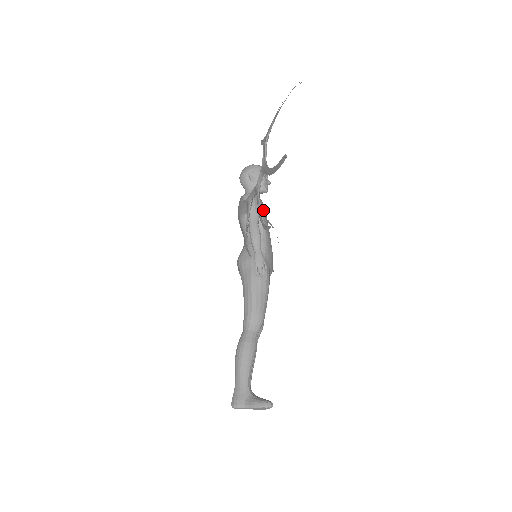
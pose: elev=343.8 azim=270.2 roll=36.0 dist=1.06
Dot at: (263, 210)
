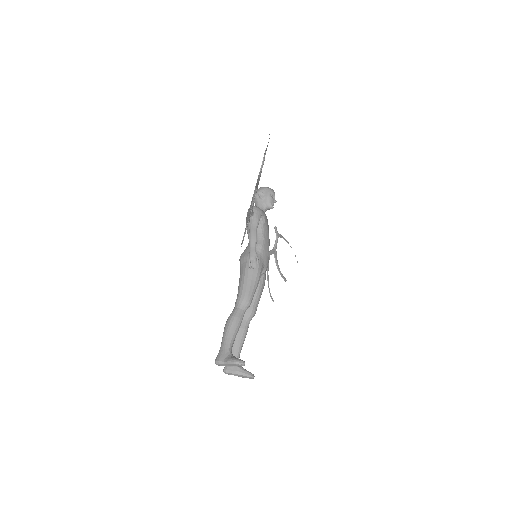
Dot at: (264, 220)
